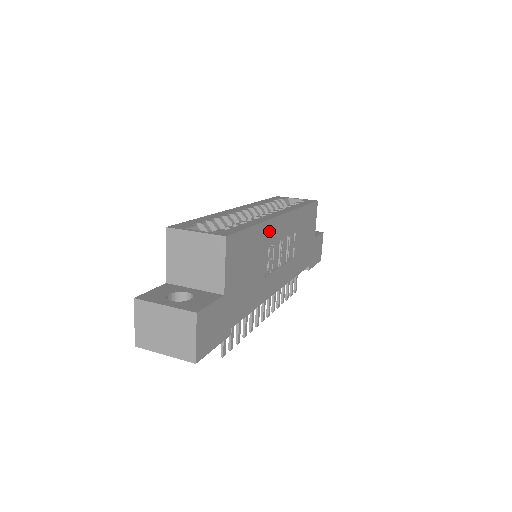
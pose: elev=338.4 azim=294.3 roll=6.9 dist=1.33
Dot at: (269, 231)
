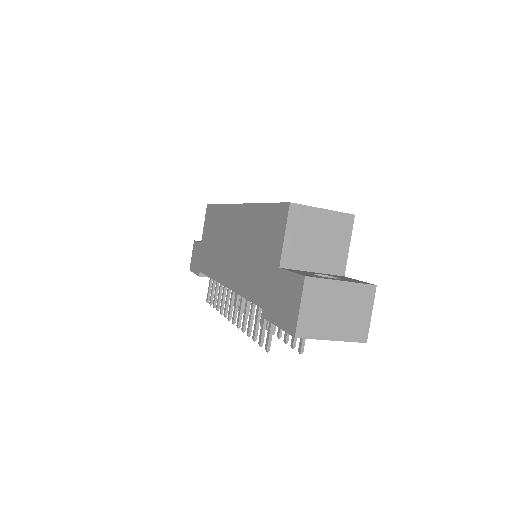
Dot at: occluded
